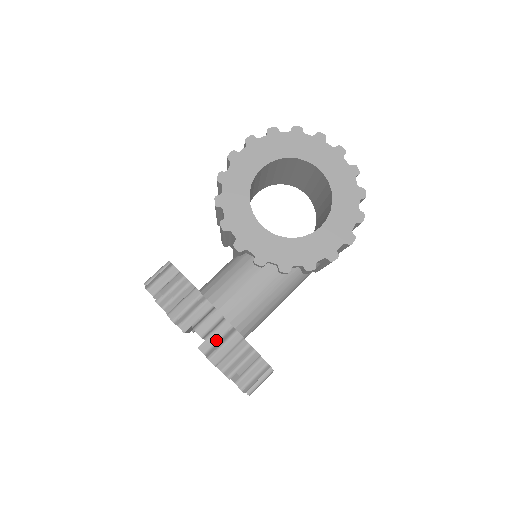
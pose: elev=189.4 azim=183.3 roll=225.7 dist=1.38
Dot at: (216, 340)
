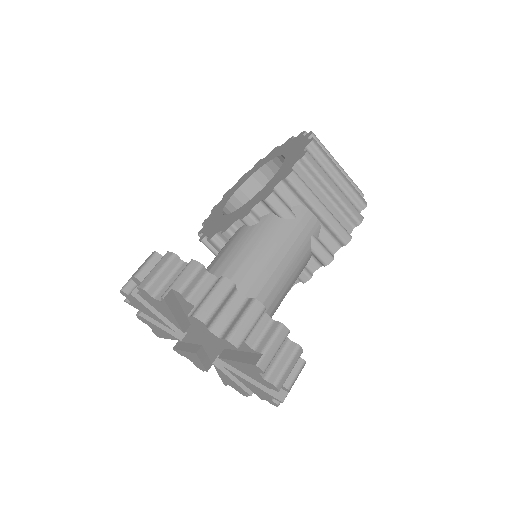
Dot at: occluded
